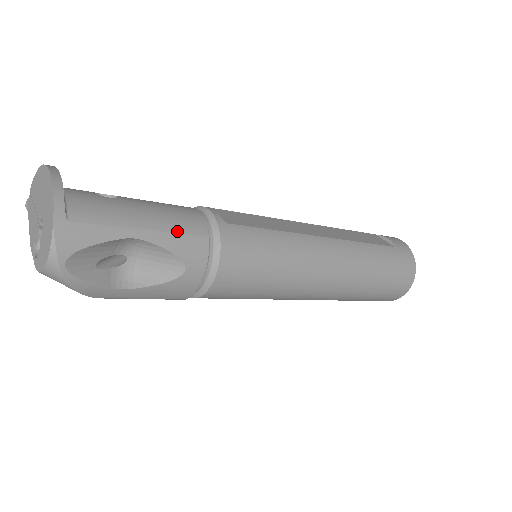
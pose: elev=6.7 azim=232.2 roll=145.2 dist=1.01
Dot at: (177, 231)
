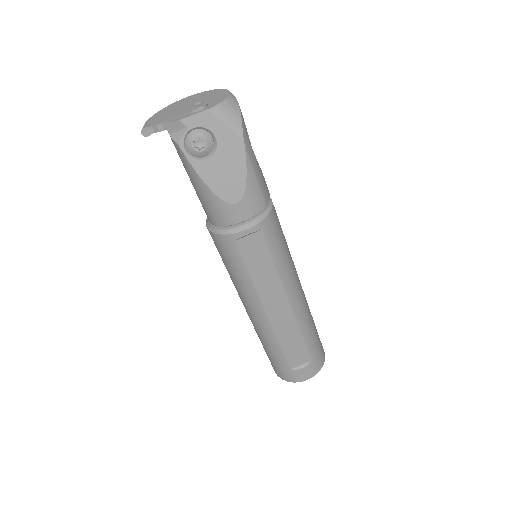
Dot at: occluded
